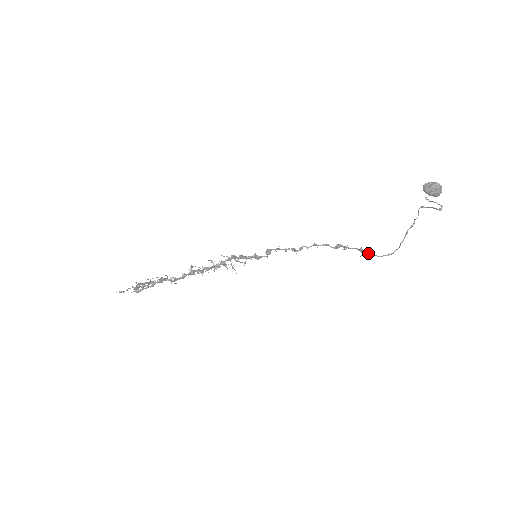
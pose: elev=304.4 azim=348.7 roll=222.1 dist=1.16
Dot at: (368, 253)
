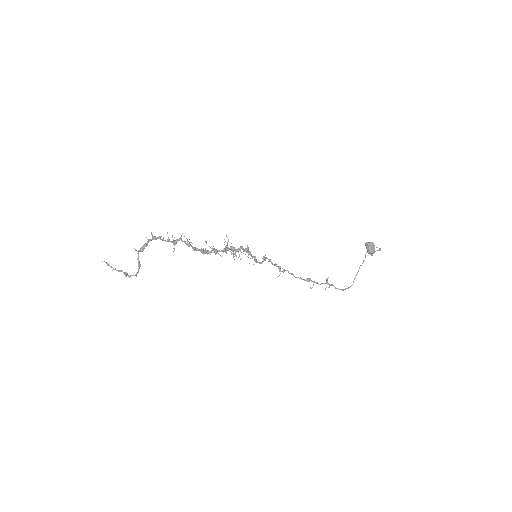
Dot at: (332, 285)
